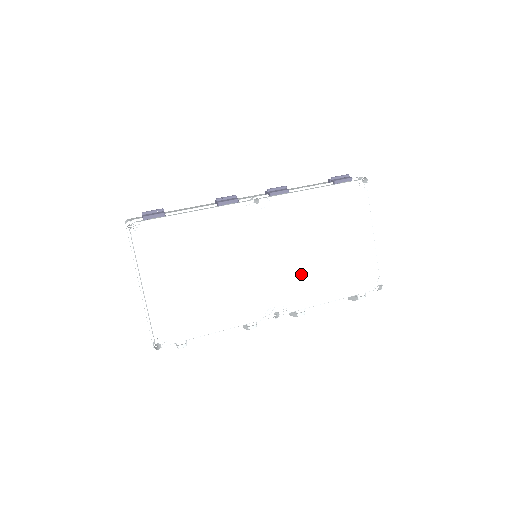
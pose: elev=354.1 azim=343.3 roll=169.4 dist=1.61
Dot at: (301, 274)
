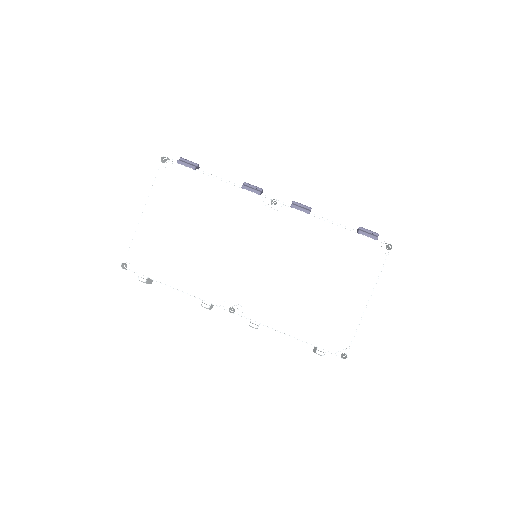
Dot at: (275, 290)
